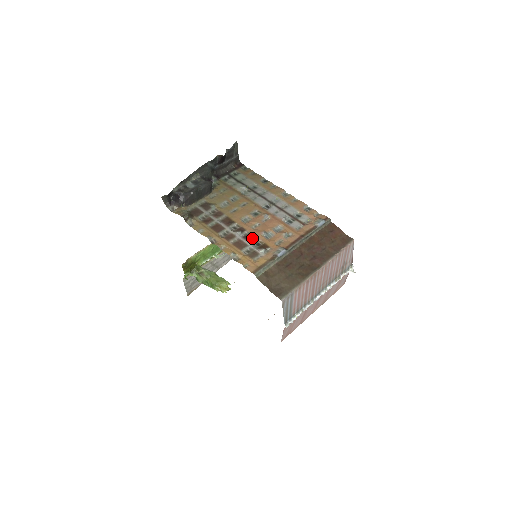
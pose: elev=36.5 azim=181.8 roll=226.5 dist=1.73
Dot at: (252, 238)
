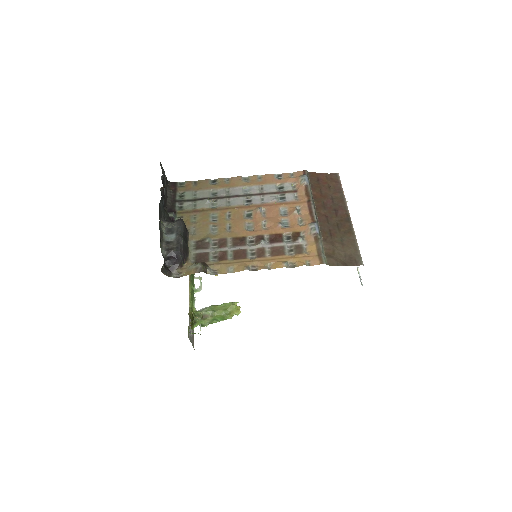
Dot at: (278, 237)
